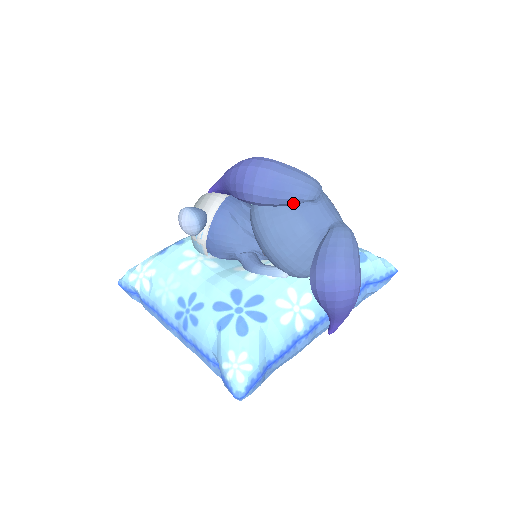
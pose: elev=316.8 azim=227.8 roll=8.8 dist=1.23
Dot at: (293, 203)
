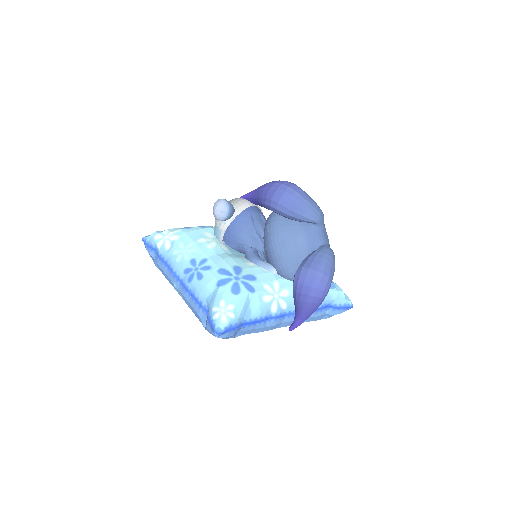
Dot at: (302, 219)
